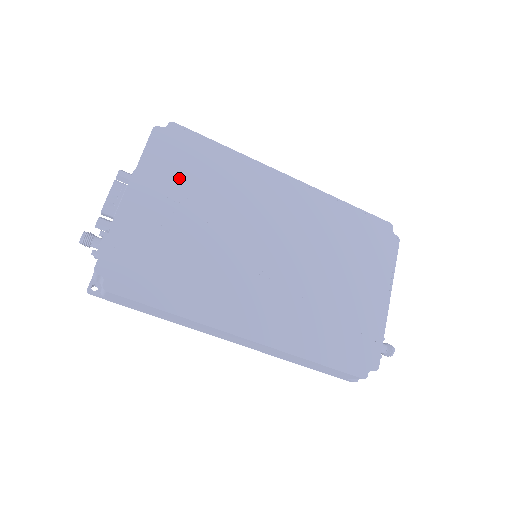
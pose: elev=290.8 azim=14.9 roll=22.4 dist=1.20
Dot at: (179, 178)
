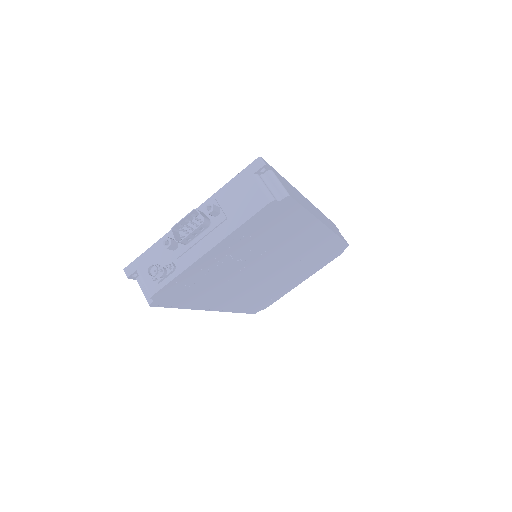
Dot at: (255, 236)
